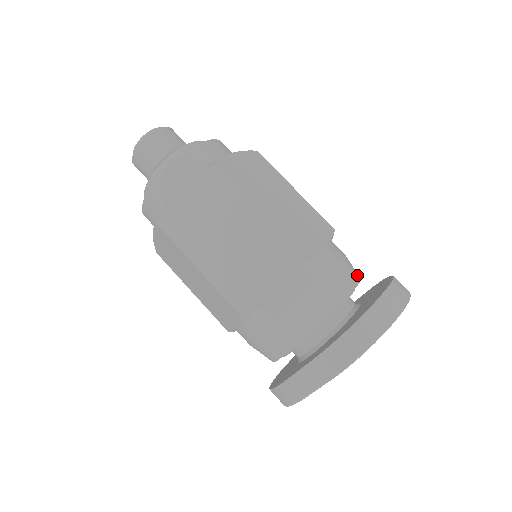
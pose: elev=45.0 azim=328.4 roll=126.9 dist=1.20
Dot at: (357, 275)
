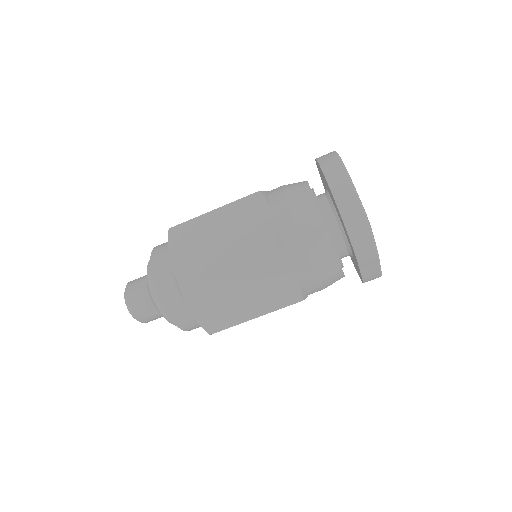
Dot at: (305, 191)
